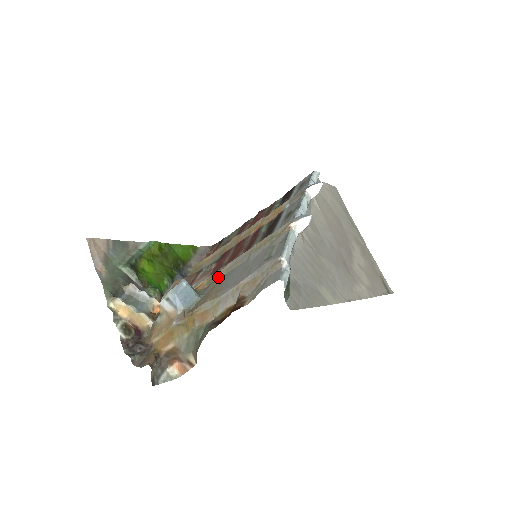
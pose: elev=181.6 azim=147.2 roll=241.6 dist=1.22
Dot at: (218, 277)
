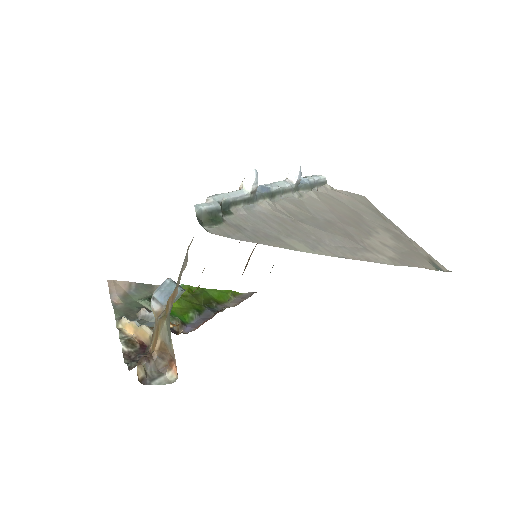
Dot at: occluded
